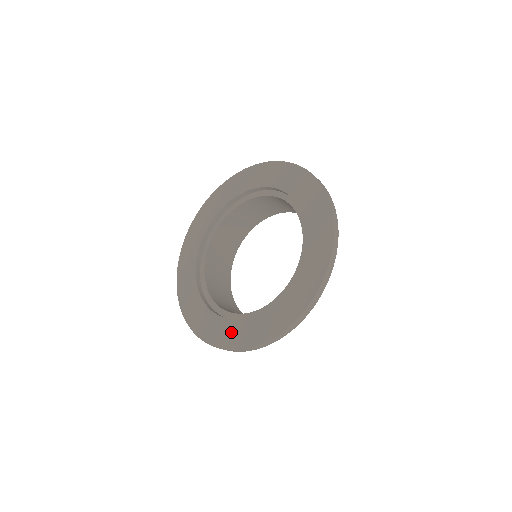
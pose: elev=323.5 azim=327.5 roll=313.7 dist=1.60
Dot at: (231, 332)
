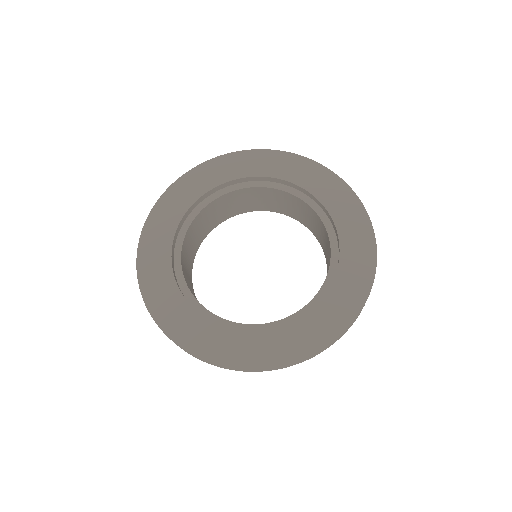
Dot at: (315, 327)
